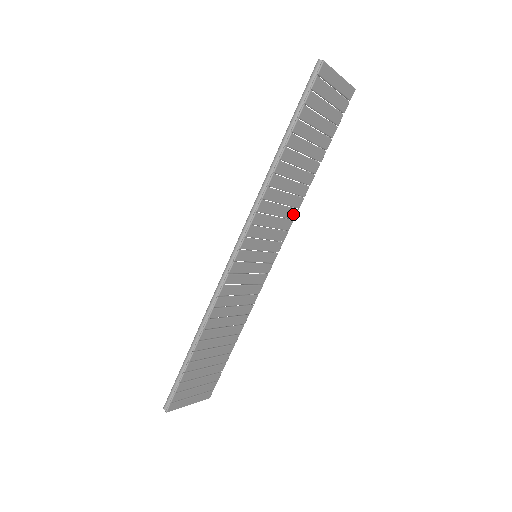
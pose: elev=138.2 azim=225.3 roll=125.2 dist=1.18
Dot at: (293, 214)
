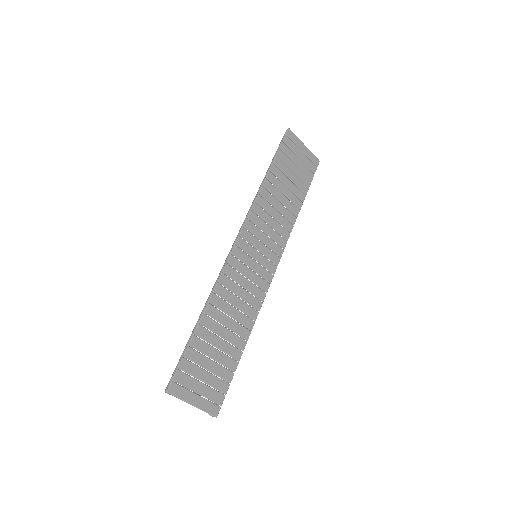
Dot at: (286, 235)
